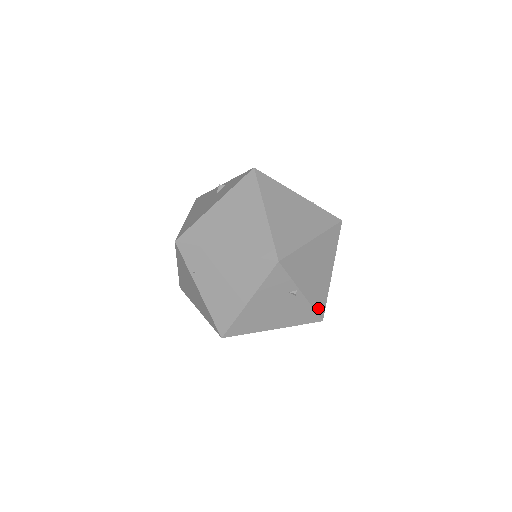
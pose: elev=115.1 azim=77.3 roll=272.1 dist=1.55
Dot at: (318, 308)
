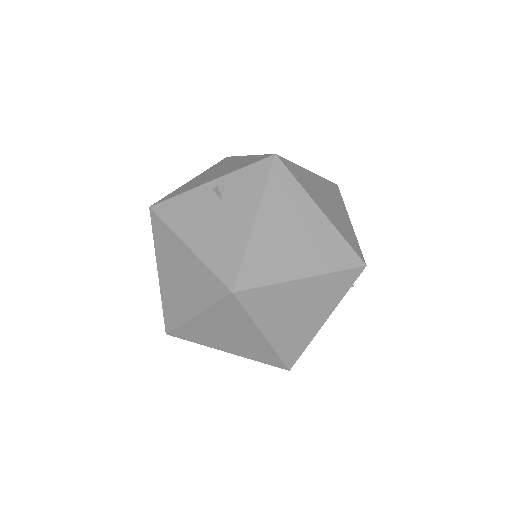
Dot at: occluded
